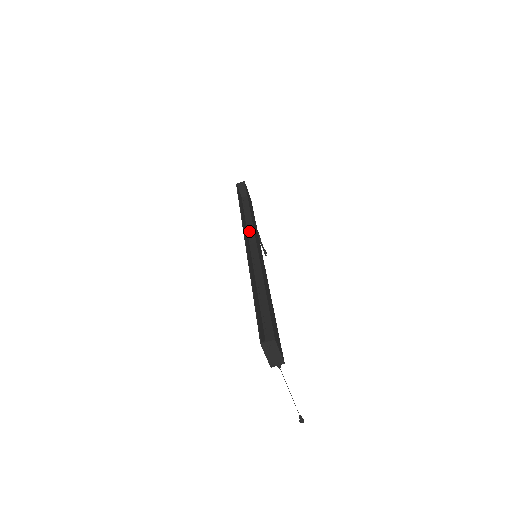
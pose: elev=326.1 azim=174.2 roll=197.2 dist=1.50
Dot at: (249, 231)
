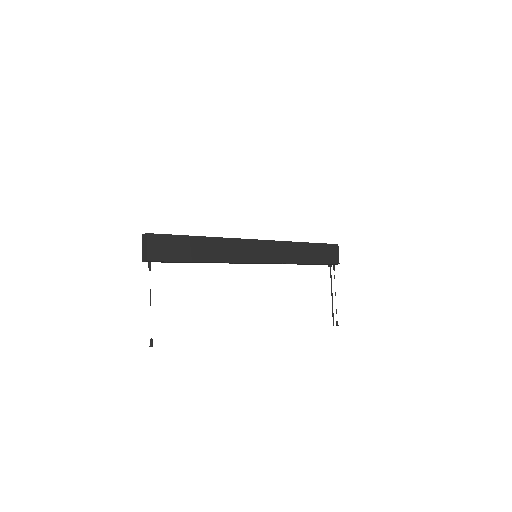
Dot at: occluded
